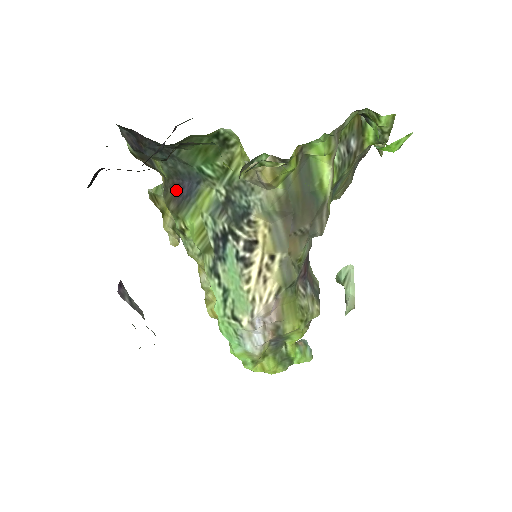
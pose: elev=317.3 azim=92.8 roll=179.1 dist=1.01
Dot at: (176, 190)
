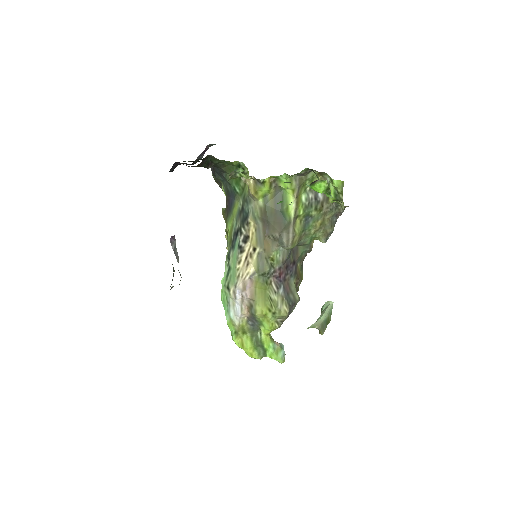
Dot at: (228, 204)
